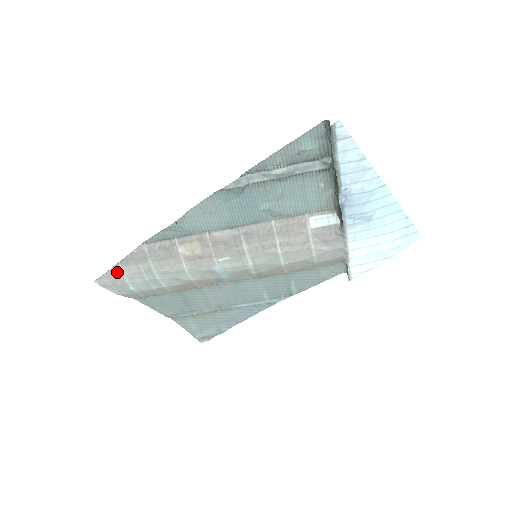
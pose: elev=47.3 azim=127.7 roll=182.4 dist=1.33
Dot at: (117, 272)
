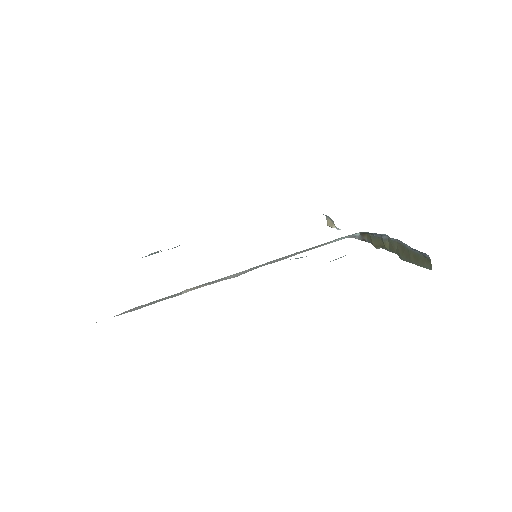
Dot at: occluded
